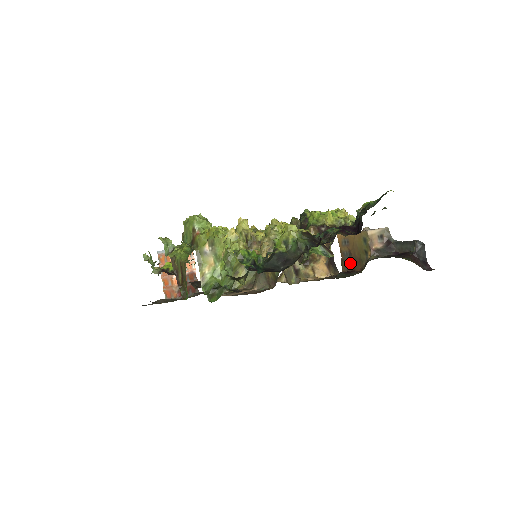
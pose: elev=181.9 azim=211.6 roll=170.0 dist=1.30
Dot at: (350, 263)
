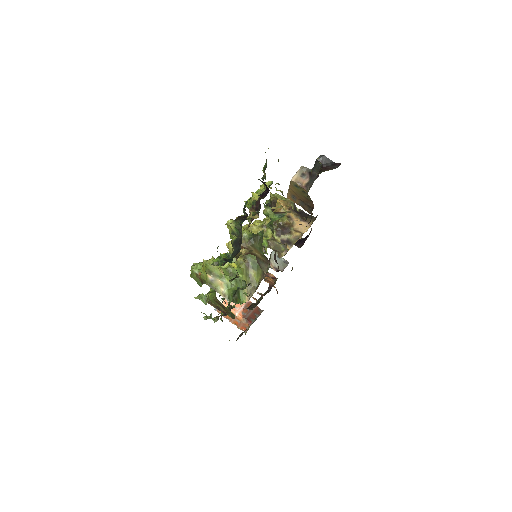
Dot at: (307, 206)
